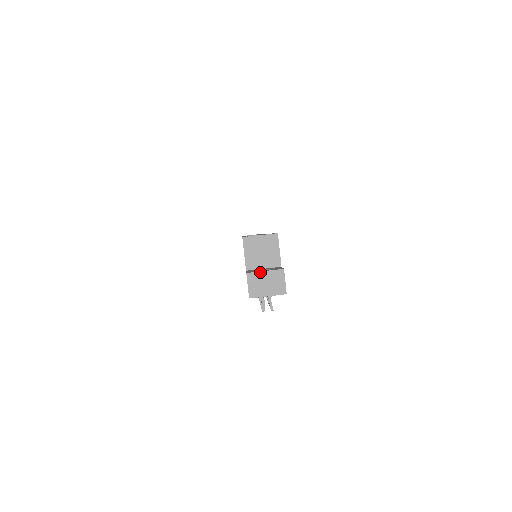
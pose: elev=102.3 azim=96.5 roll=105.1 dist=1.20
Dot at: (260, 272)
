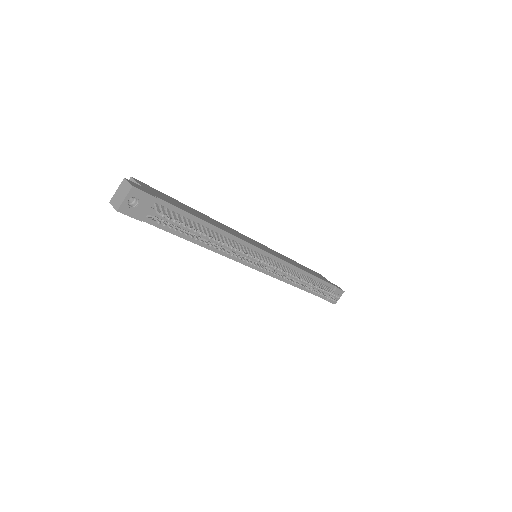
Dot at: (115, 194)
